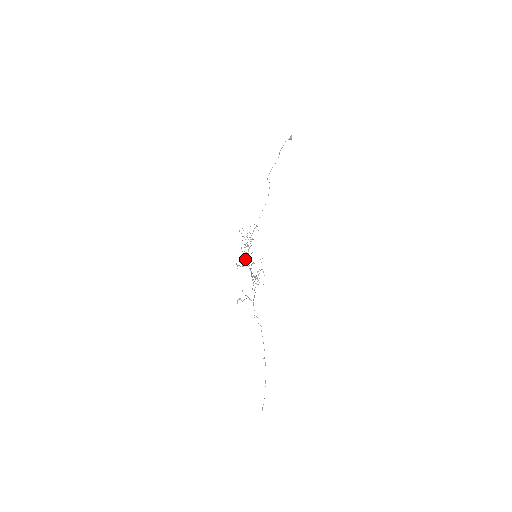
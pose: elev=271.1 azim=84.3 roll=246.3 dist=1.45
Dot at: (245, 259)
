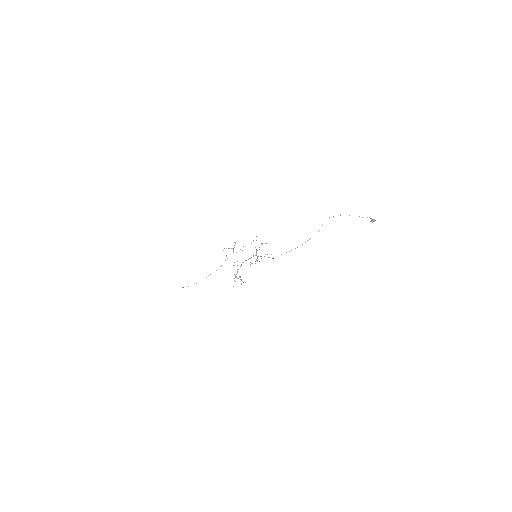
Dot at: occluded
